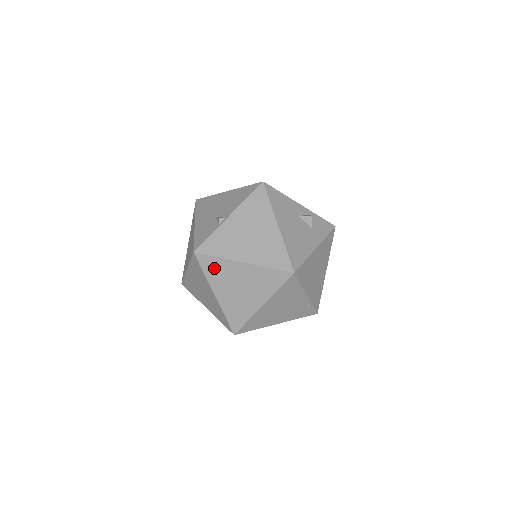
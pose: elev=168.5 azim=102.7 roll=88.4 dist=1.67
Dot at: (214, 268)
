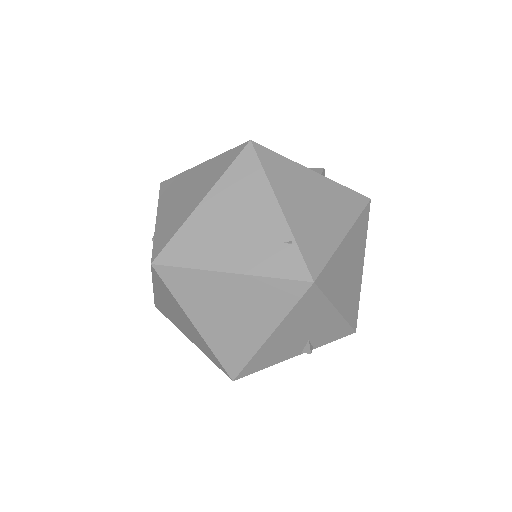
Dot at: (171, 187)
